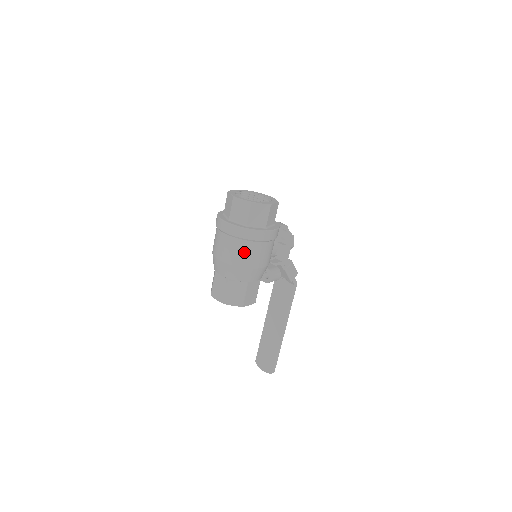
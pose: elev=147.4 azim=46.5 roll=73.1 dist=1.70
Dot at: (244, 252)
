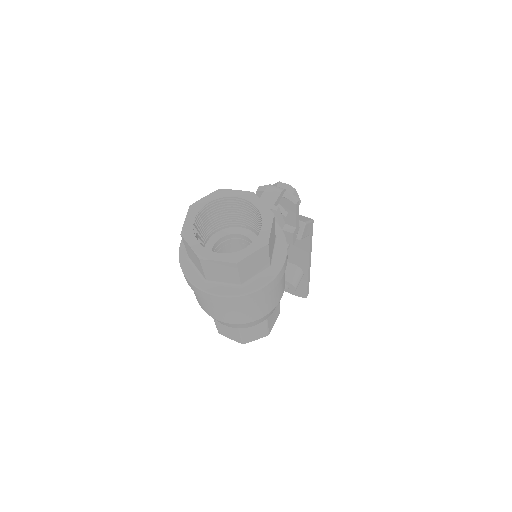
Dot at: (251, 310)
